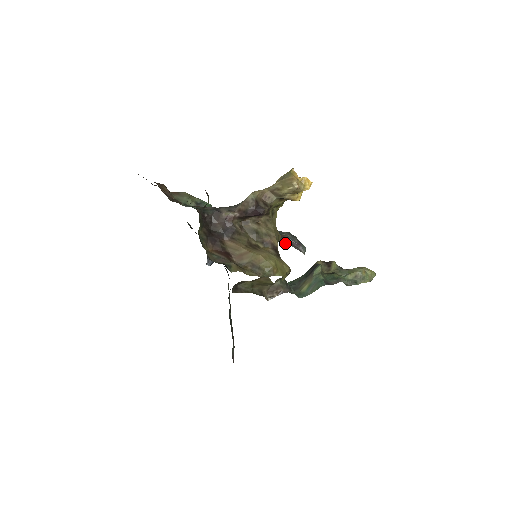
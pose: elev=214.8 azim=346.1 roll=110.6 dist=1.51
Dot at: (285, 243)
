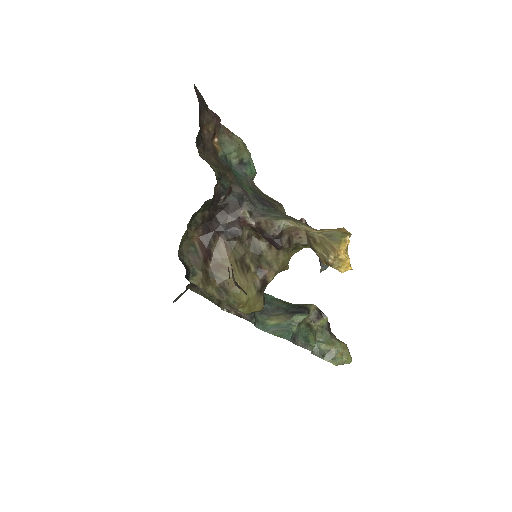
Dot at: occluded
